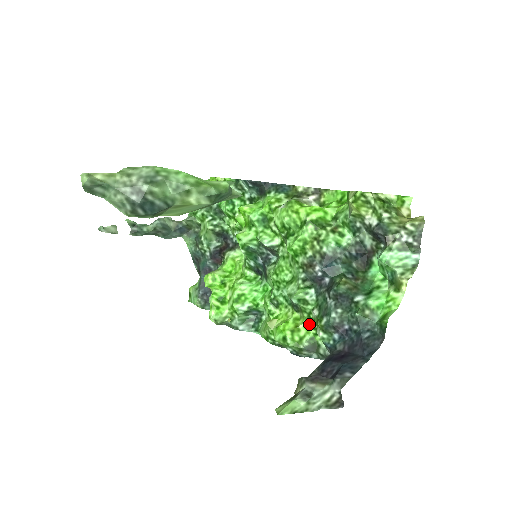
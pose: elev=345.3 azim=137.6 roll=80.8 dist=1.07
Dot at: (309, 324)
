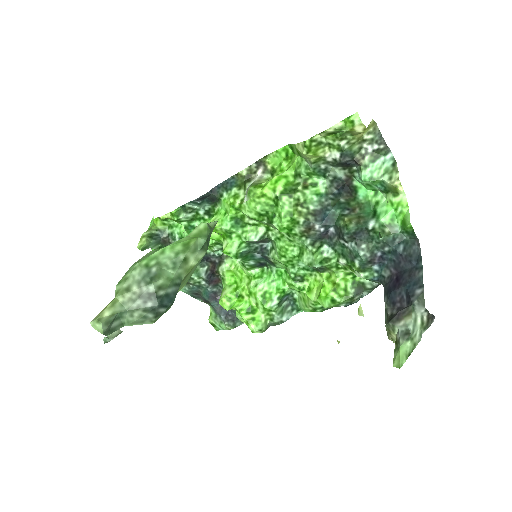
Dot at: (342, 274)
